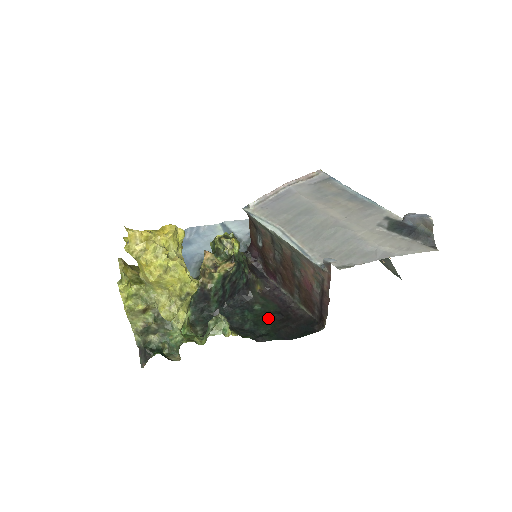
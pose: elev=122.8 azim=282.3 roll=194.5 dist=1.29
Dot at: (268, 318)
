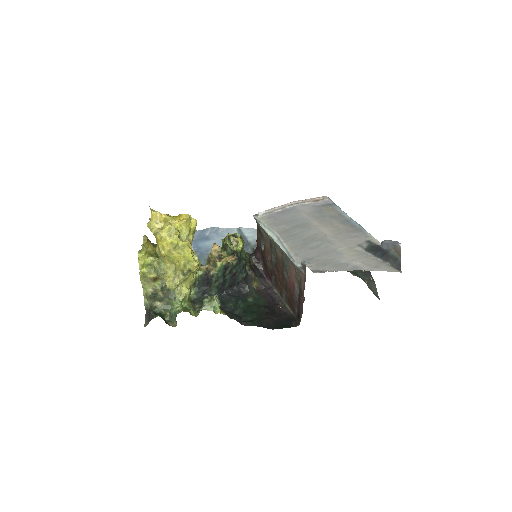
Dot at: (256, 309)
